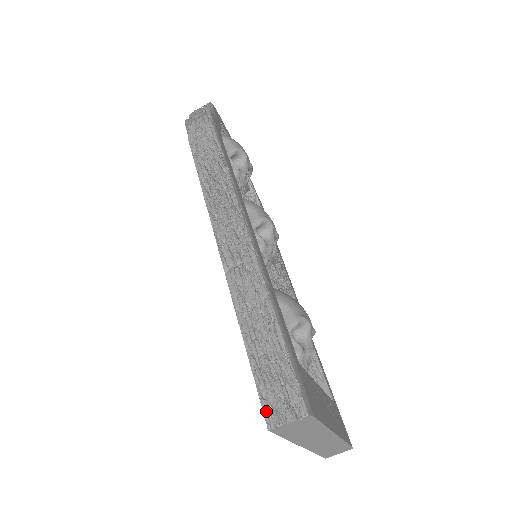
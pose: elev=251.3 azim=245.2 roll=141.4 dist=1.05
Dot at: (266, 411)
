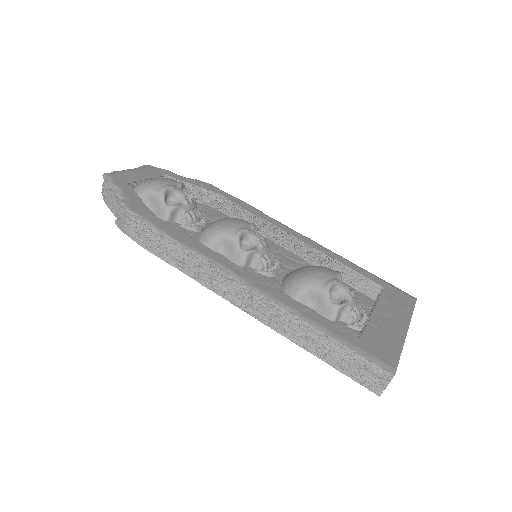
Dot at: (369, 388)
